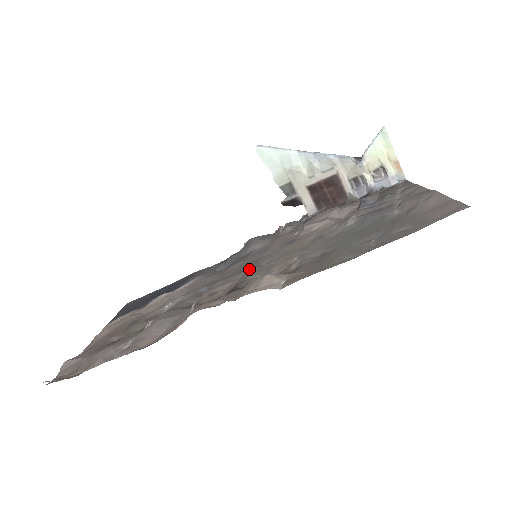
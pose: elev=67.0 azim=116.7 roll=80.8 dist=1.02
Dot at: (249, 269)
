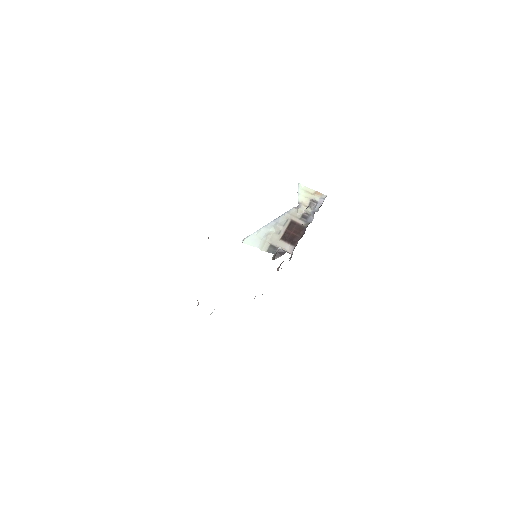
Dot at: occluded
